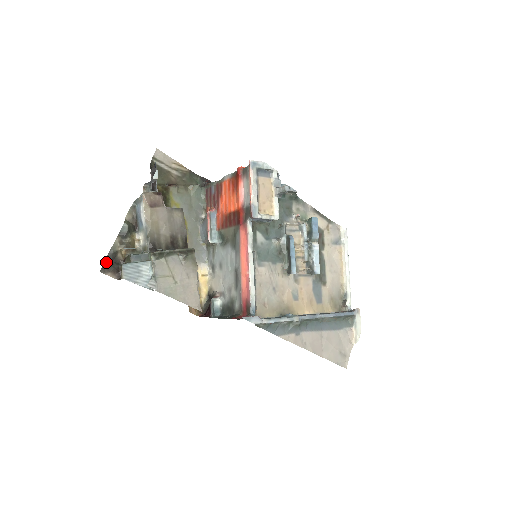
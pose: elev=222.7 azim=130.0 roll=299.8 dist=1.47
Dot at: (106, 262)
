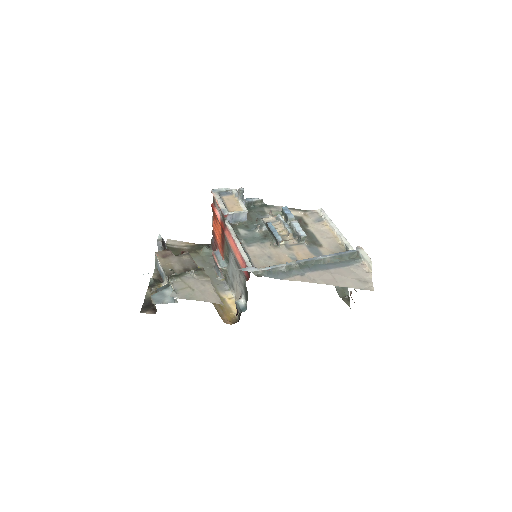
Dot at: (143, 306)
